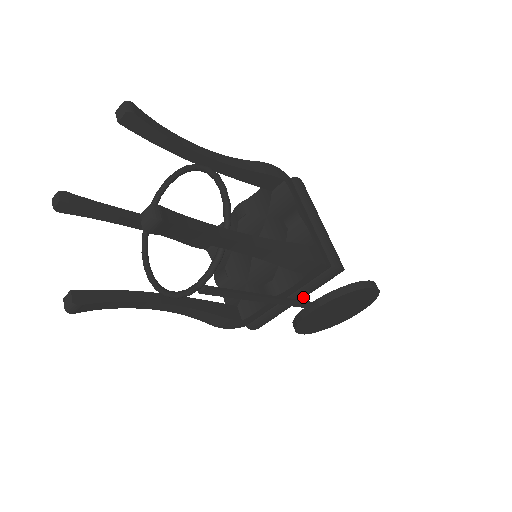
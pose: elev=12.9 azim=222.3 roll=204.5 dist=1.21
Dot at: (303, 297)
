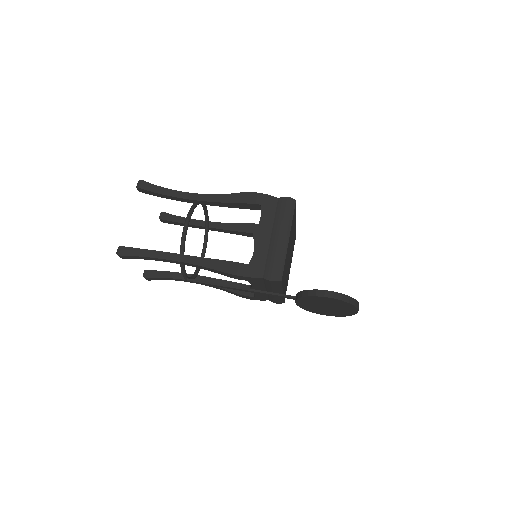
Dot at: (278, 292)
